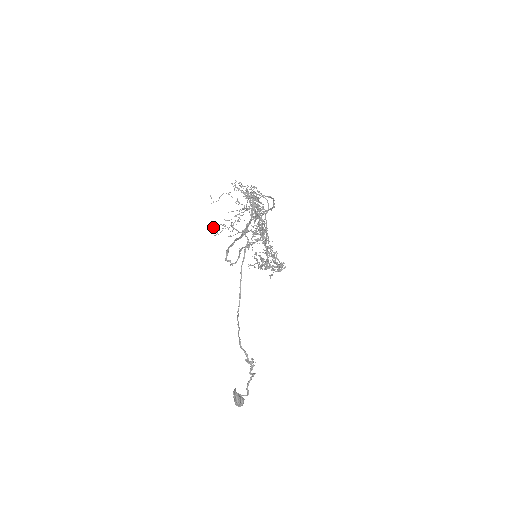
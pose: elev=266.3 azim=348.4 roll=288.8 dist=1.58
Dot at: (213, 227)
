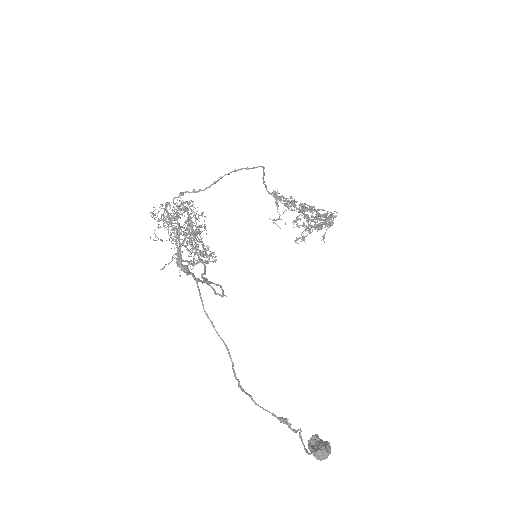
Dot at: (188, 261)
